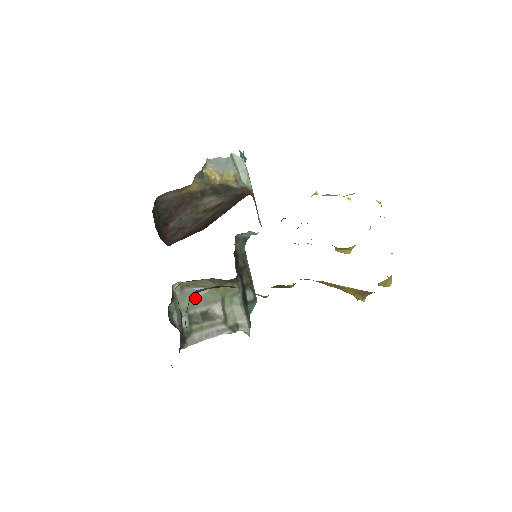
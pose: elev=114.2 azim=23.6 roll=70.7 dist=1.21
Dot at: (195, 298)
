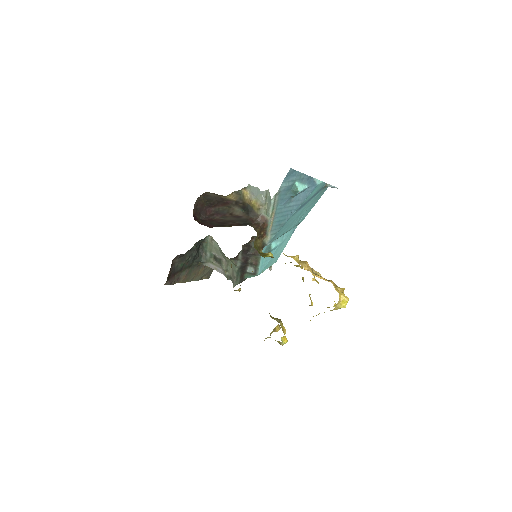
Dot at: (216, 249)
